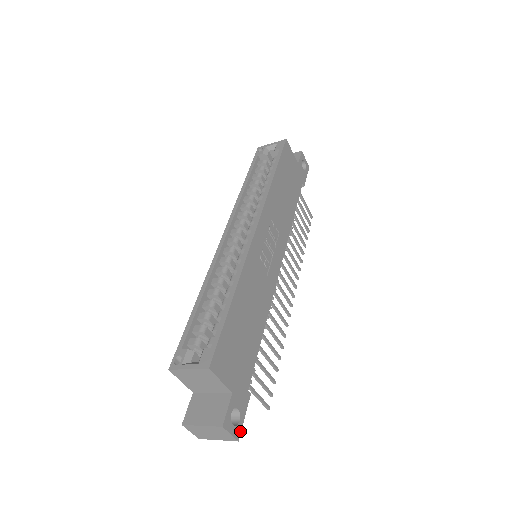
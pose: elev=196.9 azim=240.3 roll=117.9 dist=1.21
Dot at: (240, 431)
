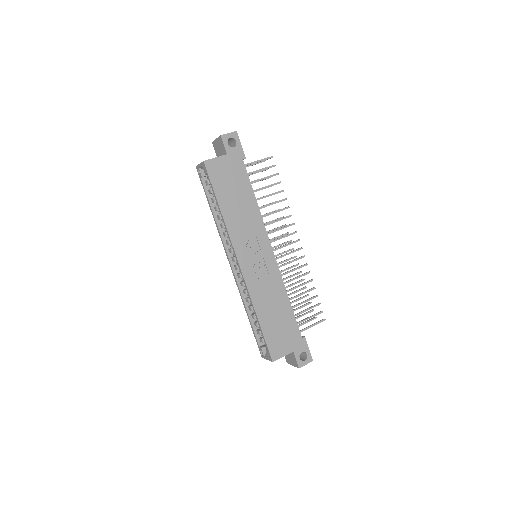
Dot at: (311, 357)
